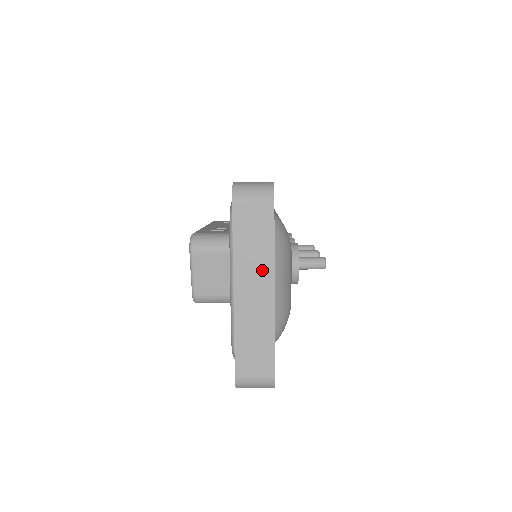
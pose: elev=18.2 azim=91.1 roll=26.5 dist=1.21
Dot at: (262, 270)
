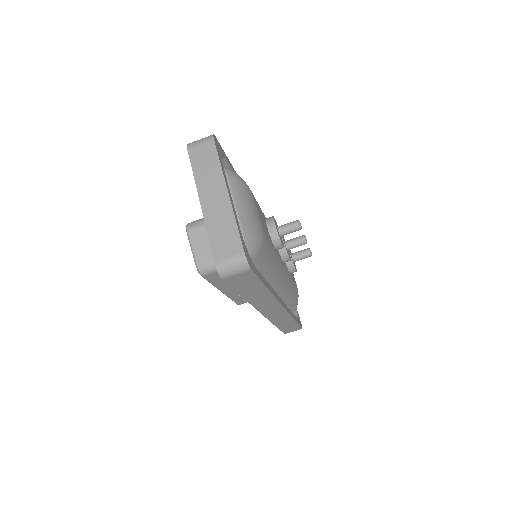
Dot at: (216, 182)
